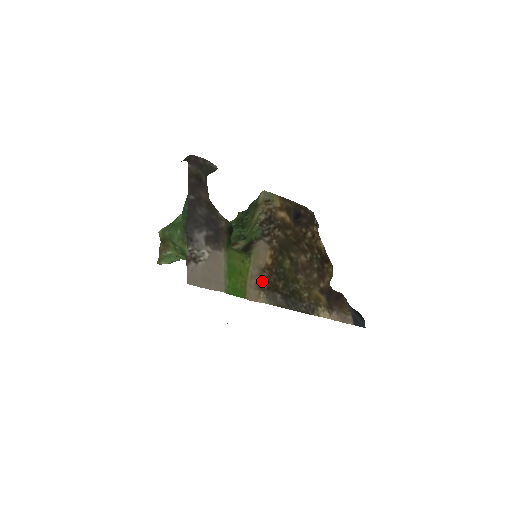
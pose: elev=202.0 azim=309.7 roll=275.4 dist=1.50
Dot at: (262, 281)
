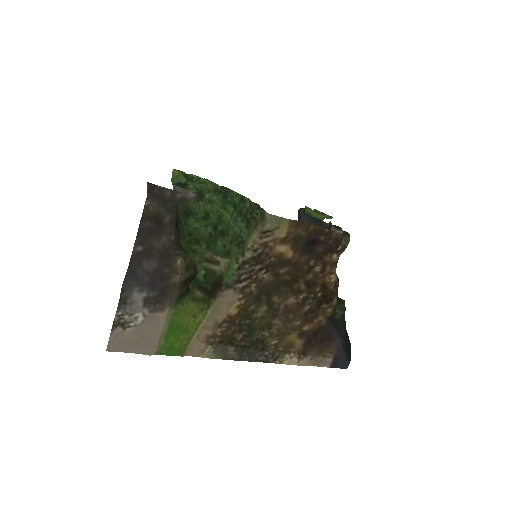
Dot at: (214, 335)
